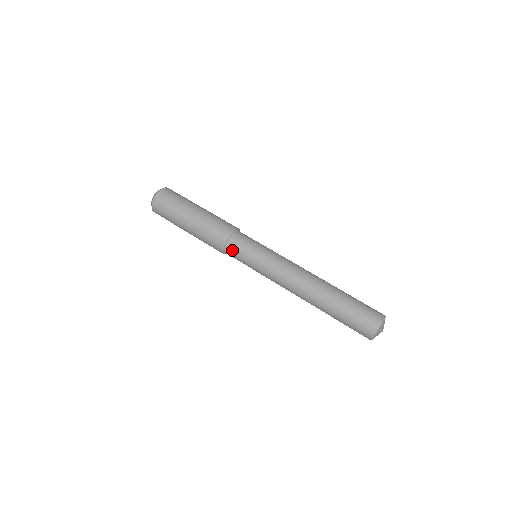
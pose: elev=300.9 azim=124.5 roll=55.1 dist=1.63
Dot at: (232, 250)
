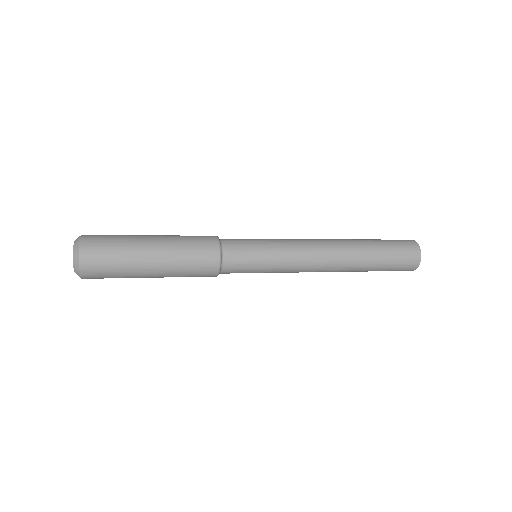
Dot at: (229, 239)
